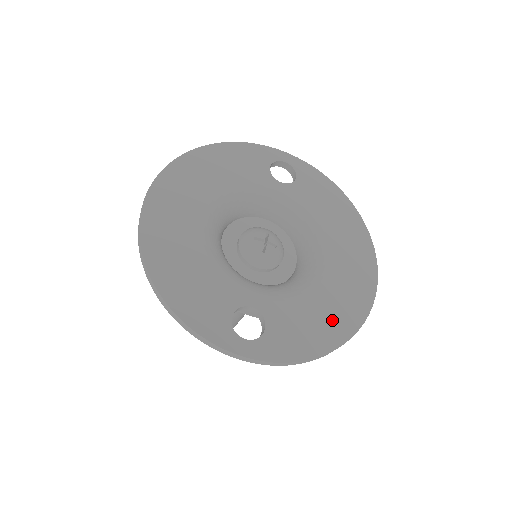
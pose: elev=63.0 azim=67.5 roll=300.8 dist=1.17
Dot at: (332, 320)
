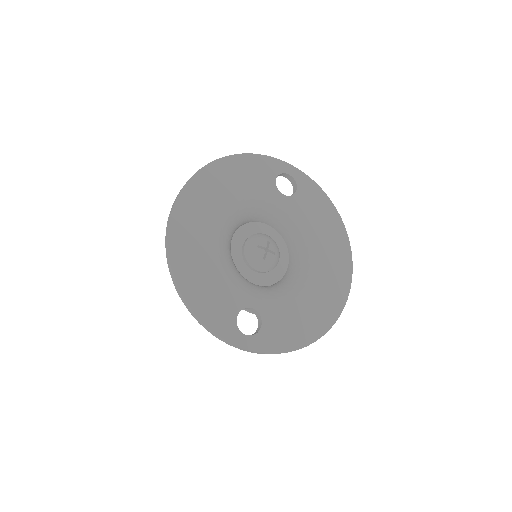
Dot at: (312, 320)
